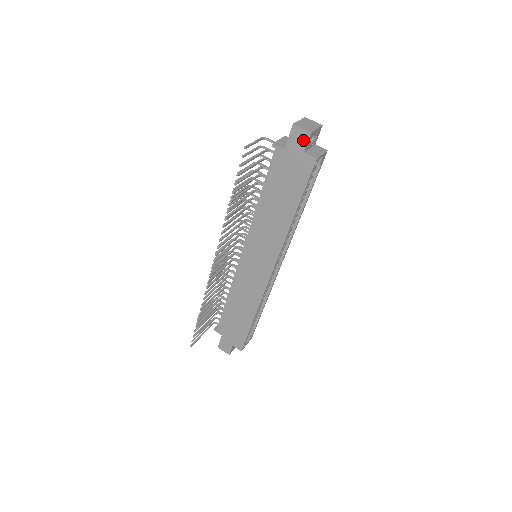
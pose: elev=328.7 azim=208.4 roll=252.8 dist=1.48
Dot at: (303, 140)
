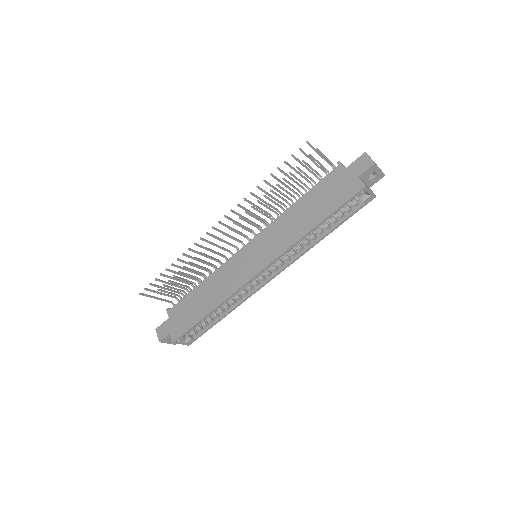
Dot at: (365, 167)
